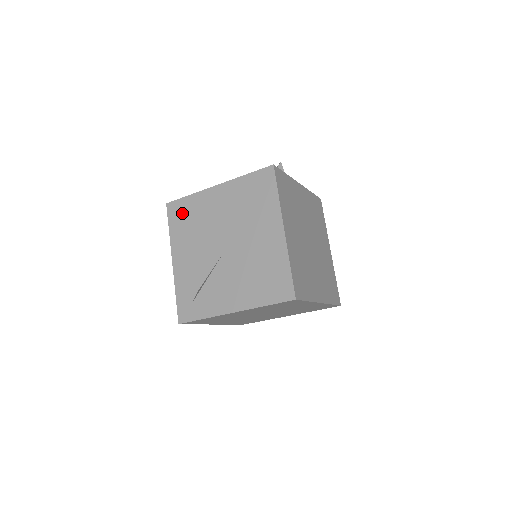
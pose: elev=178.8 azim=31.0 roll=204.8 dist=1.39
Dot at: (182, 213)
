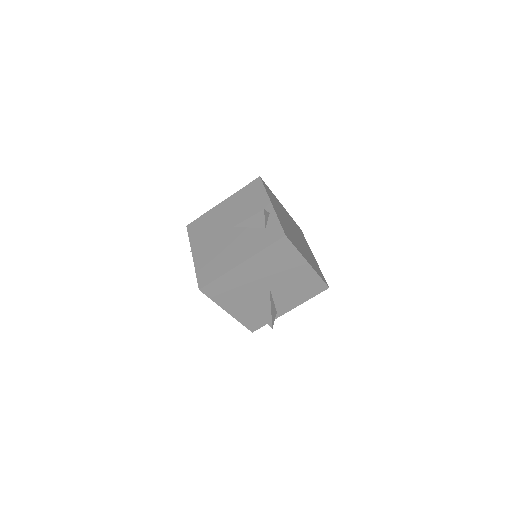
Dot at: (219, 289)
